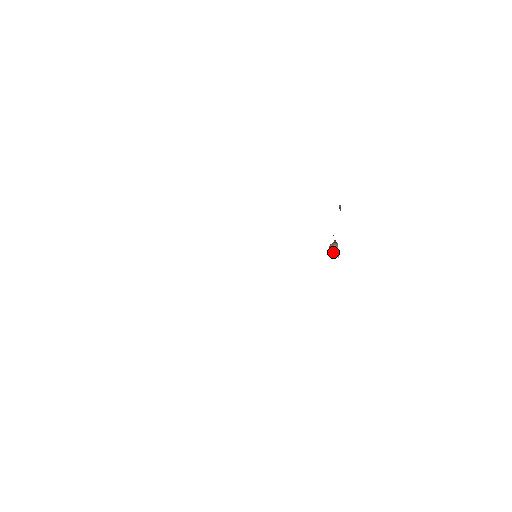
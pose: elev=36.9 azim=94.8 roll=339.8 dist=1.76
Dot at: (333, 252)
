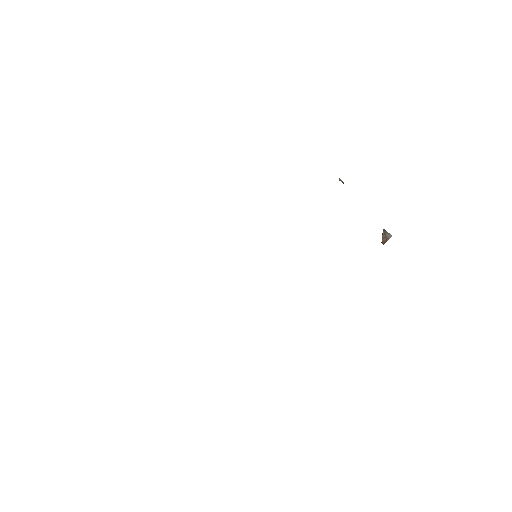
Dot at: (385, 240)
